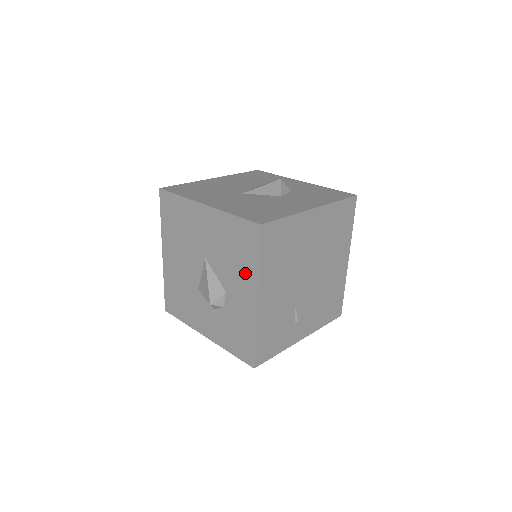
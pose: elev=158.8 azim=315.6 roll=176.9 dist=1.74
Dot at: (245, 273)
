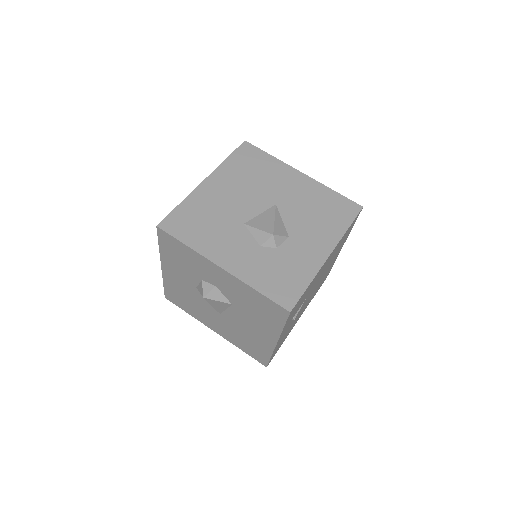
Dot at: (327, 230)
